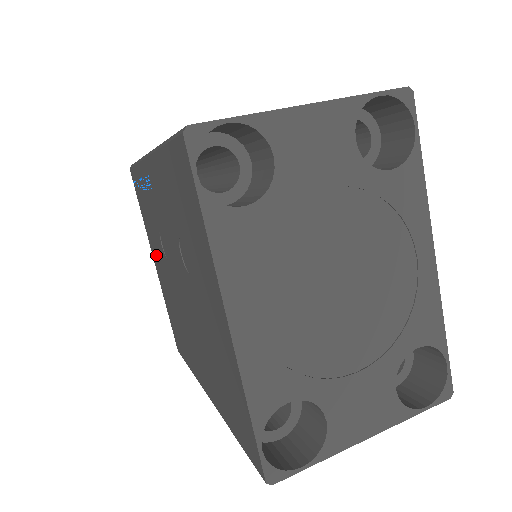
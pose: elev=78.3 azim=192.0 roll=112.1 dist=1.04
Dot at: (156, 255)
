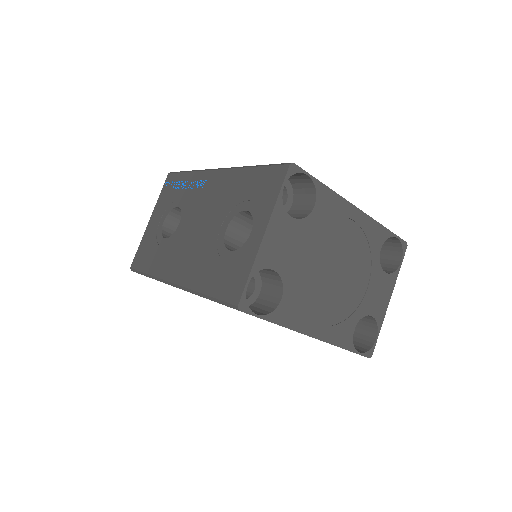
Dot at: occluded
